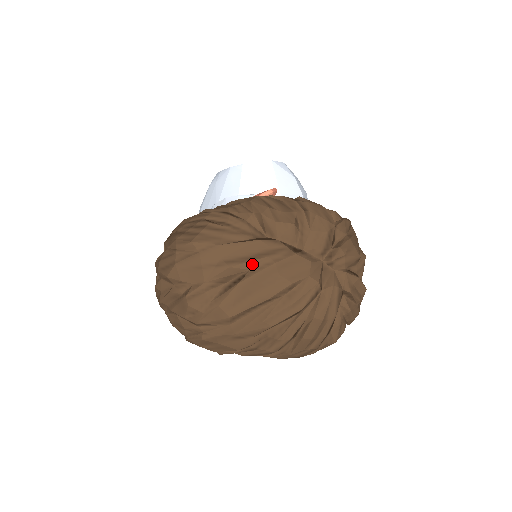
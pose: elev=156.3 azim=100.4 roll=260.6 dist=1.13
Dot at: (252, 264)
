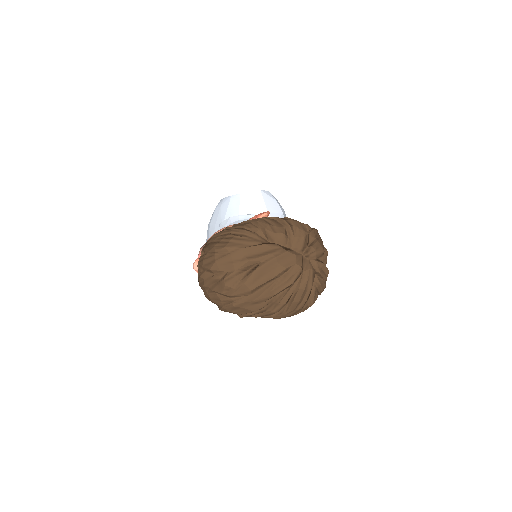
Dot at: (262, 258)
